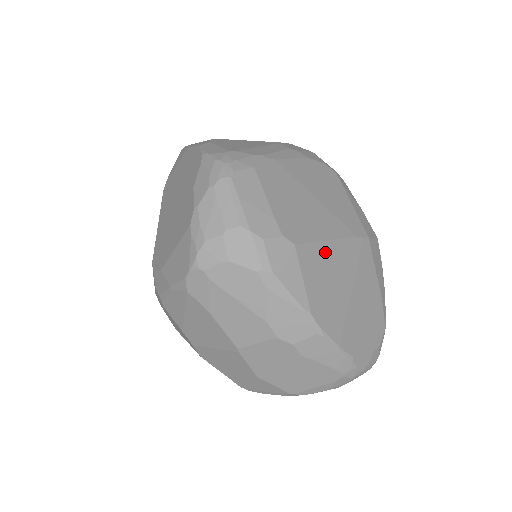
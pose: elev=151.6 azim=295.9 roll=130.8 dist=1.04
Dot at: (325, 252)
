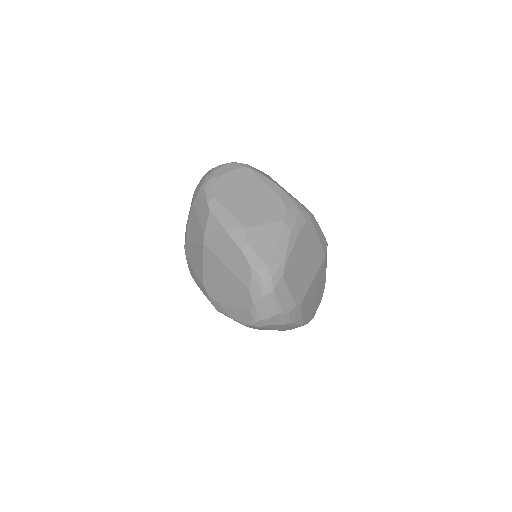
Dot at: (310, 291)
